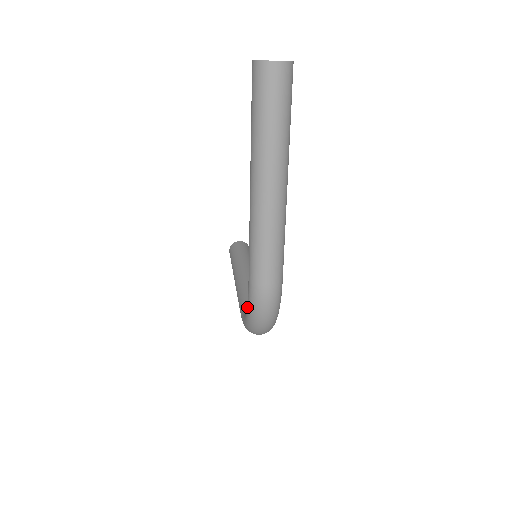
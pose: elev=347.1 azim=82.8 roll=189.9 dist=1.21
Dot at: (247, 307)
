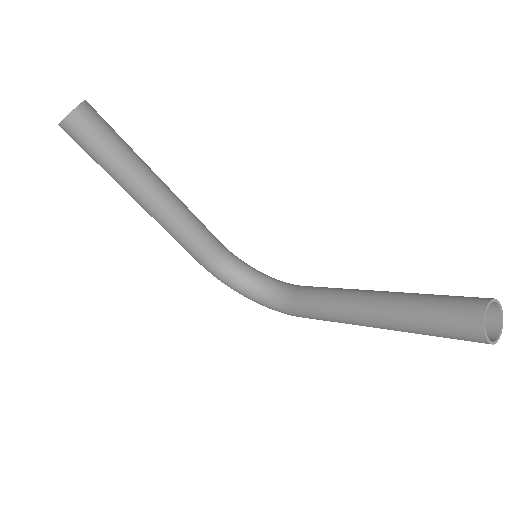
Dot at: (269, 308)
